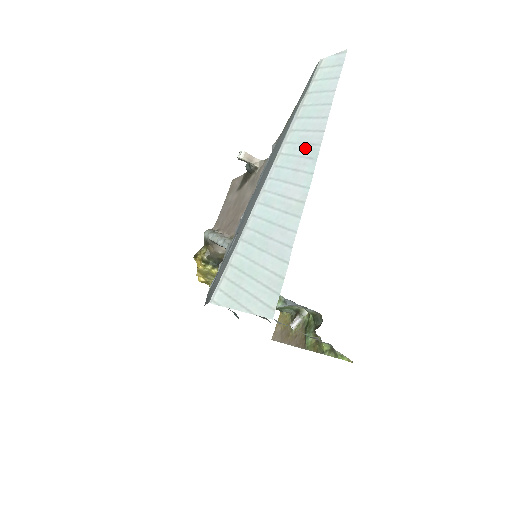
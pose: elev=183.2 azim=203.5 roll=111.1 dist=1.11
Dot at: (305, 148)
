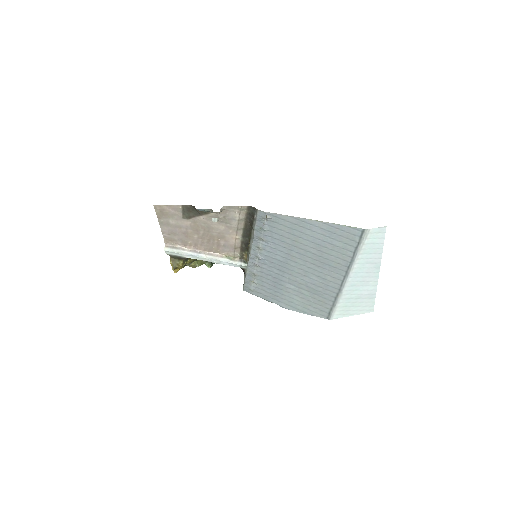
Dot at: (371, 265)
